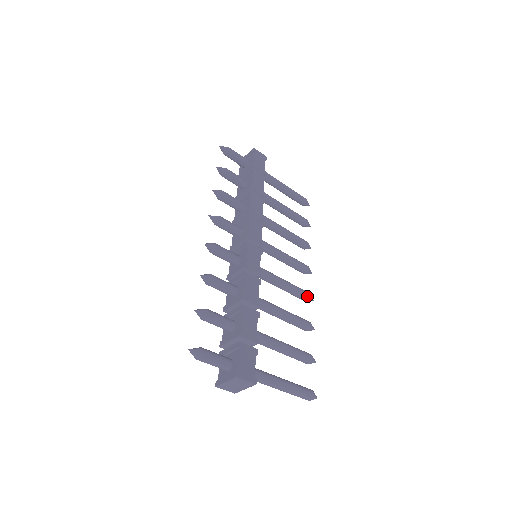
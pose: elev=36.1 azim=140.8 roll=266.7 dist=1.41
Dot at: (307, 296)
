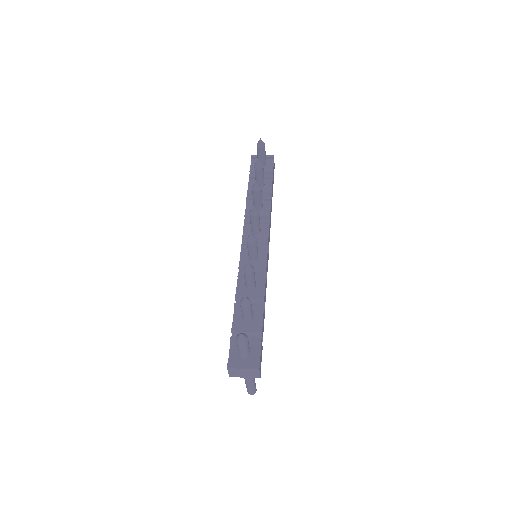
Dot at: occluded
